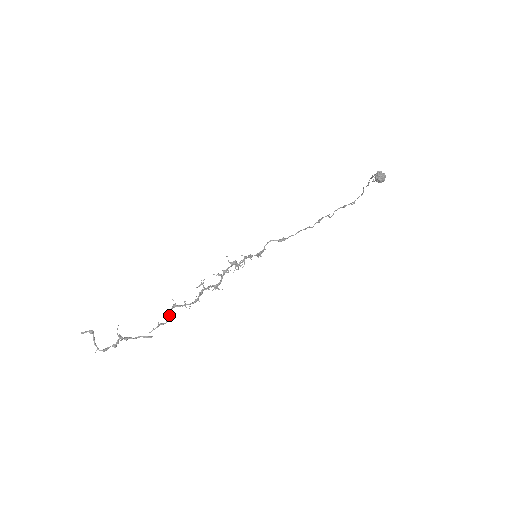
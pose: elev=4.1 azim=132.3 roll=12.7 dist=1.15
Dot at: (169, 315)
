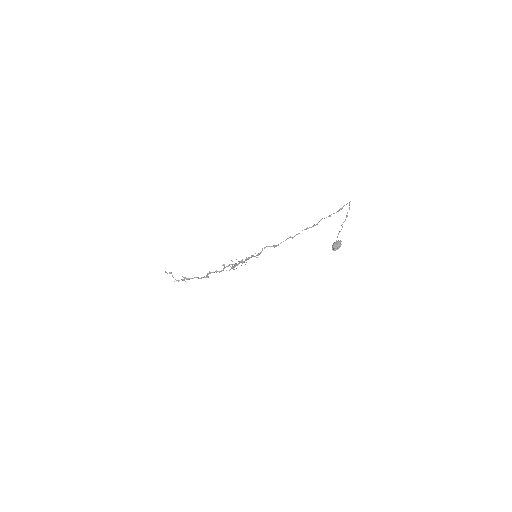
Dot at: (208, 276)
